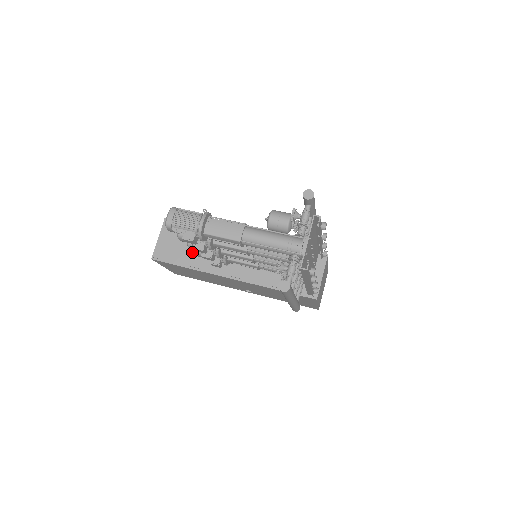
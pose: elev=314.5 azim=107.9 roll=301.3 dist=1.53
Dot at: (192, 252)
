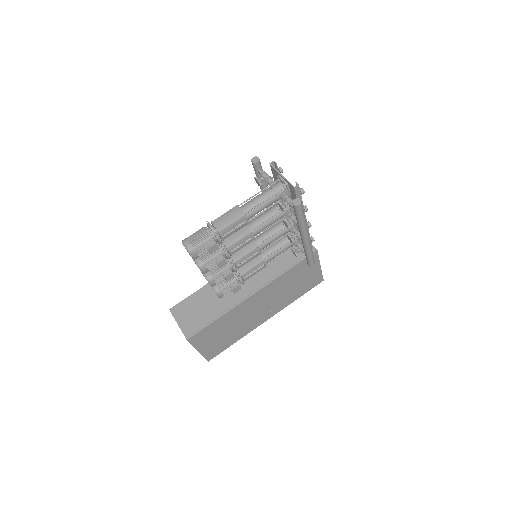
Dot at: (211, 307)
